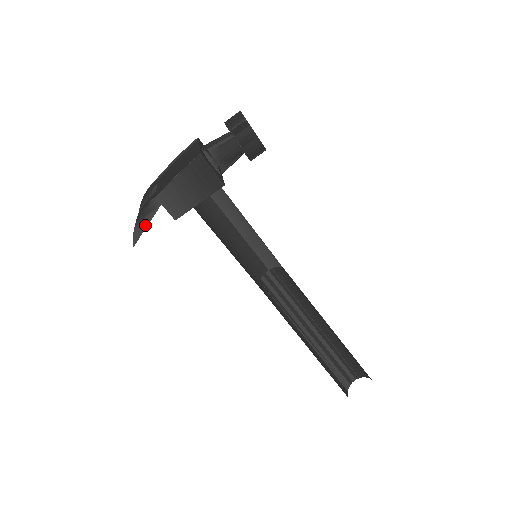
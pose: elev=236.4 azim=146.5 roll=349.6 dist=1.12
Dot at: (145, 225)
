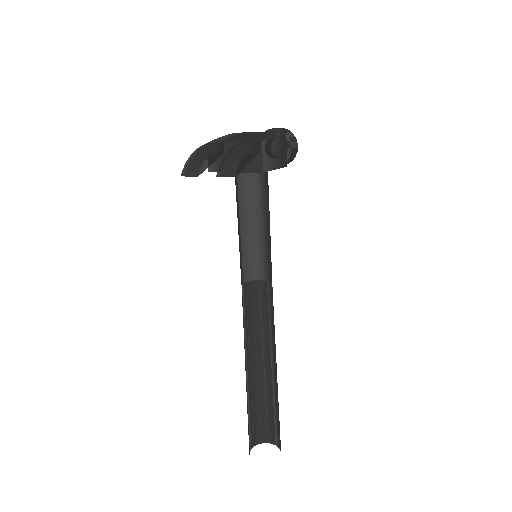
Dot at: (247, 161)
